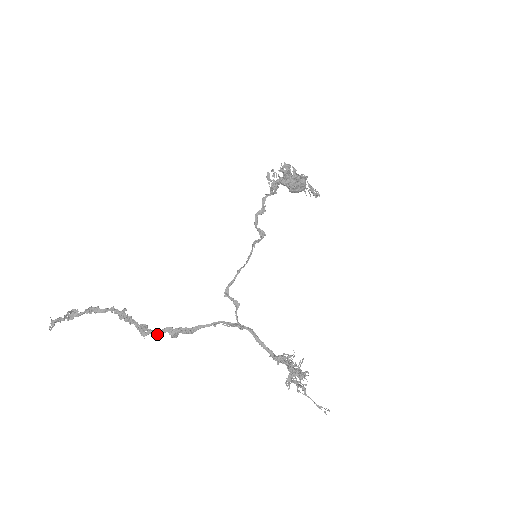
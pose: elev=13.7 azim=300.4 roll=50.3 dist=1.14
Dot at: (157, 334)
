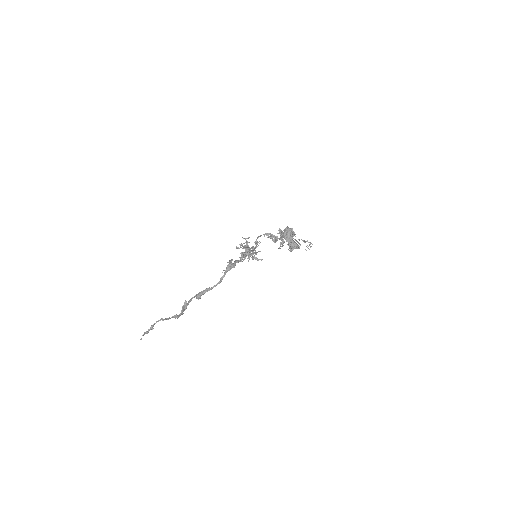
Dot at: (189, 301)
